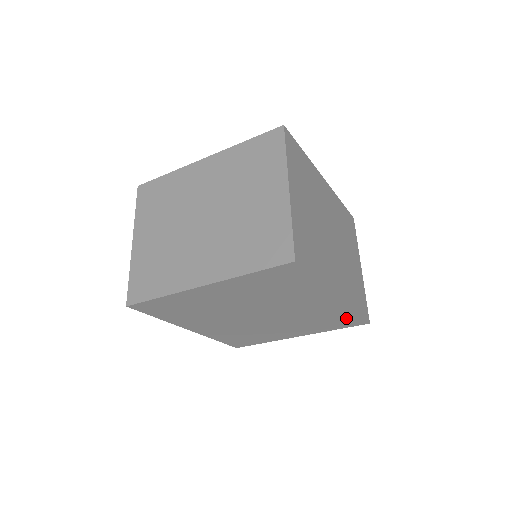
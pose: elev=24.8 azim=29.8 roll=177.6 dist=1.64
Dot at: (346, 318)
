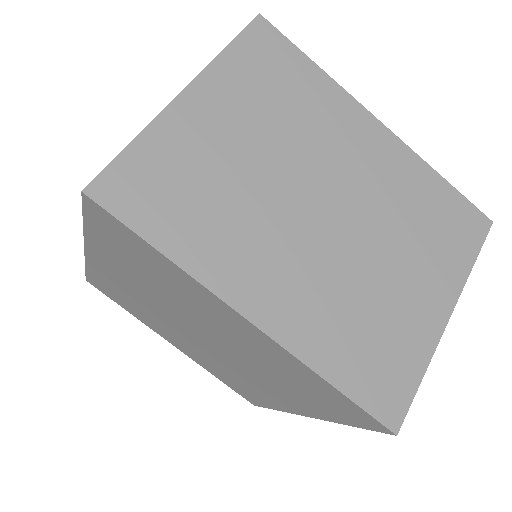
Dot at: (253, 396)
